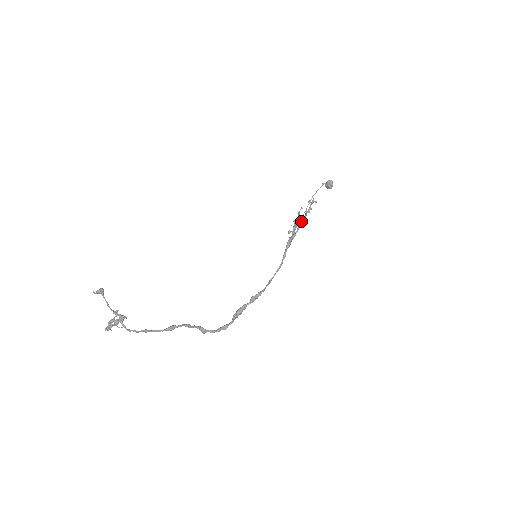
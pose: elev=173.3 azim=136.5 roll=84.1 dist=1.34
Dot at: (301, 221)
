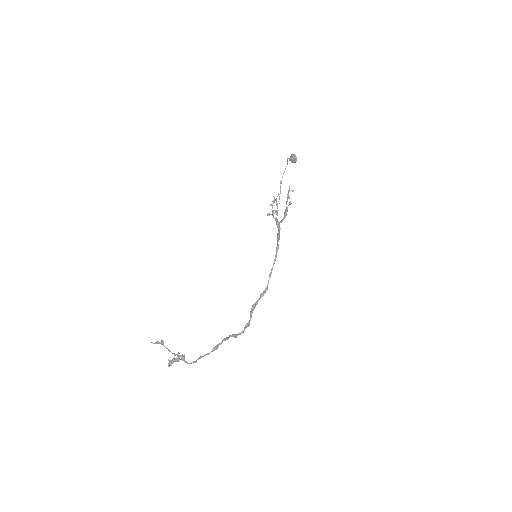
Dot at: (285, 213)
